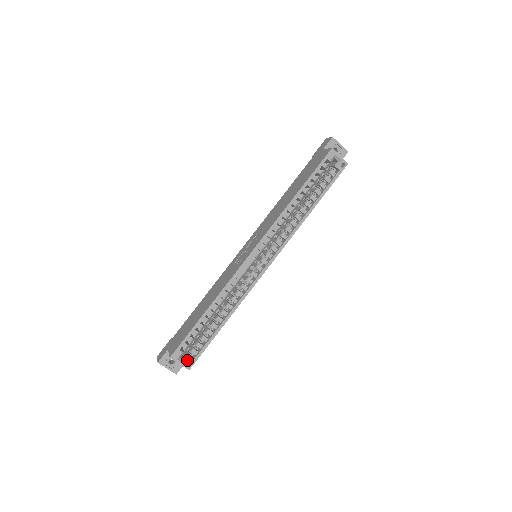
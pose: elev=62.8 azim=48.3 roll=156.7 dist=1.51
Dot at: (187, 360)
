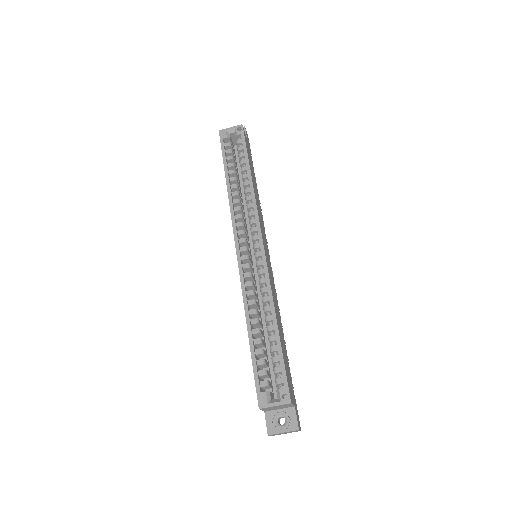
Dot at: (279, 395)
